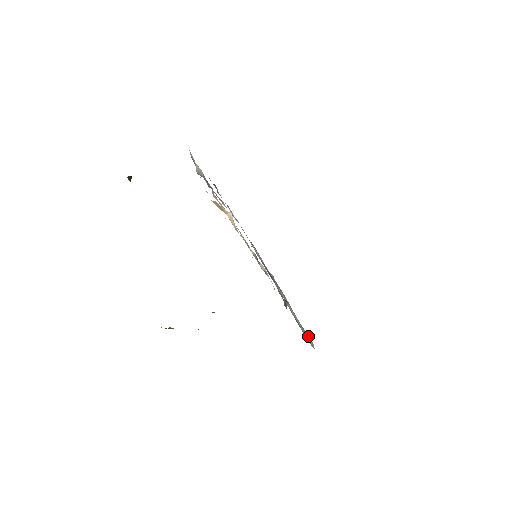
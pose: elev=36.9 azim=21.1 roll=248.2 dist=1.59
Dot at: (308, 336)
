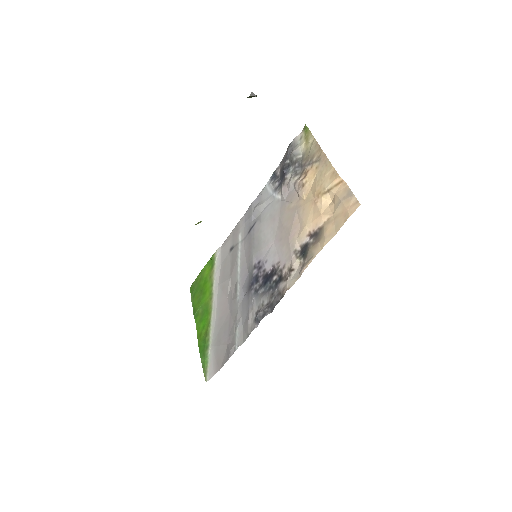
Dot at: (216, 363)
